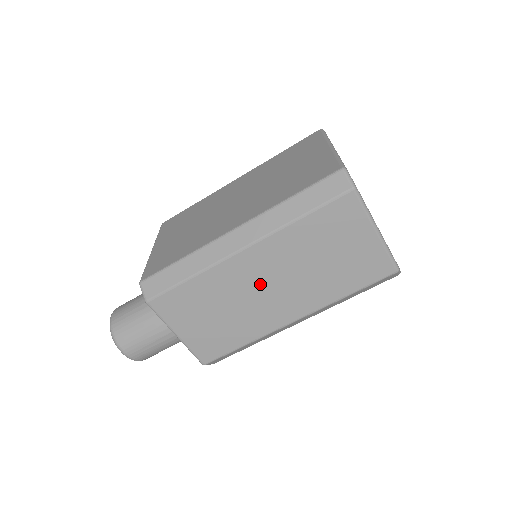
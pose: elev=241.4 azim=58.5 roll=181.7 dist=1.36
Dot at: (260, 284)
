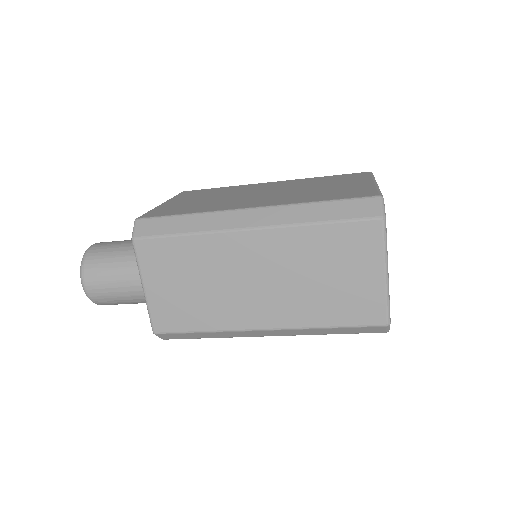
Dot at: (249, 273)
